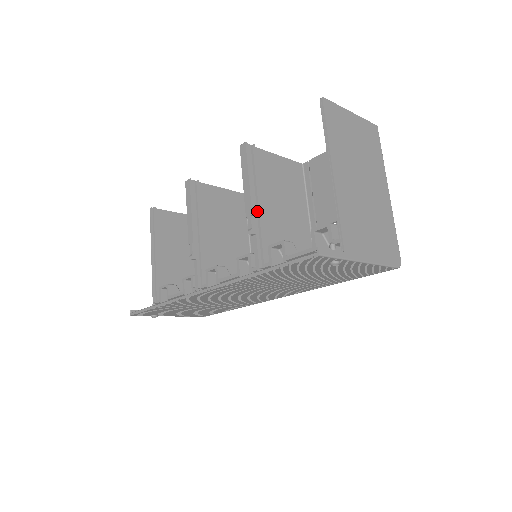
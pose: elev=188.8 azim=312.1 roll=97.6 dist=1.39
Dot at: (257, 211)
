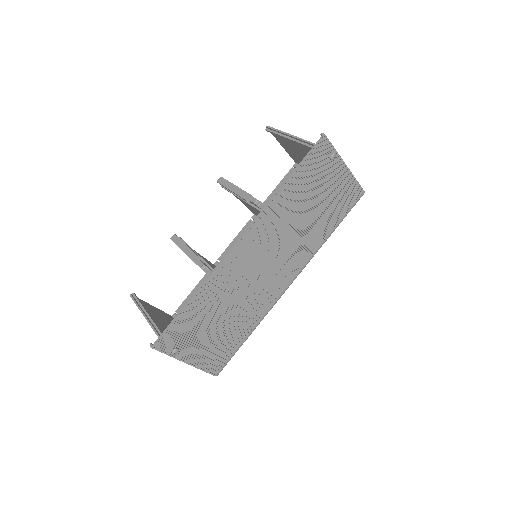
Dot at: occluded
